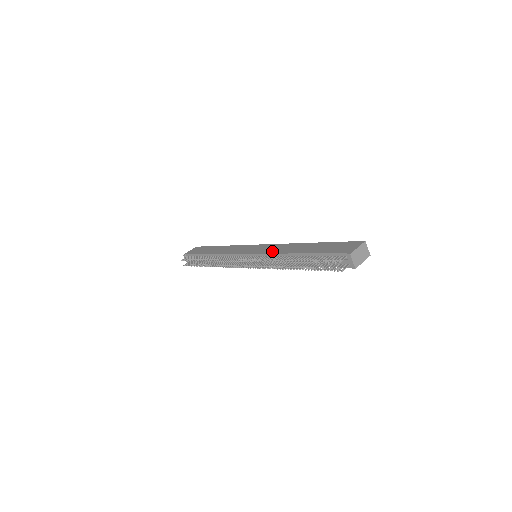
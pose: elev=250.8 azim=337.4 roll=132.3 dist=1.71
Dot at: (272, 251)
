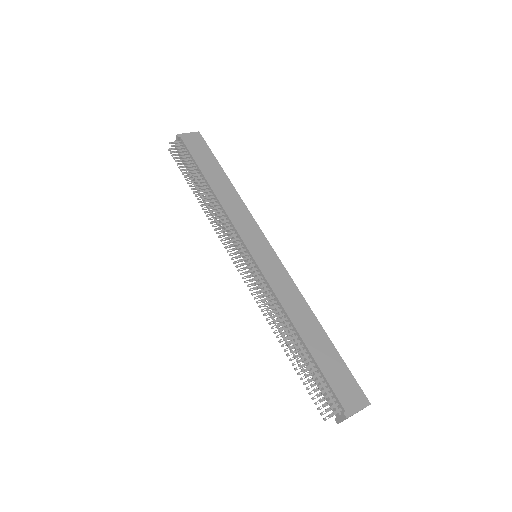
Dot at: (277, 287)
